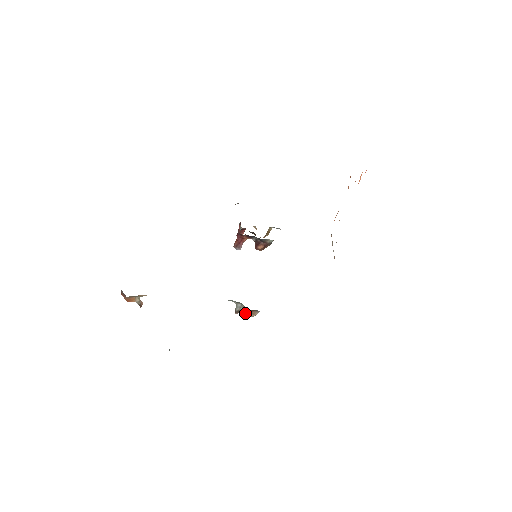
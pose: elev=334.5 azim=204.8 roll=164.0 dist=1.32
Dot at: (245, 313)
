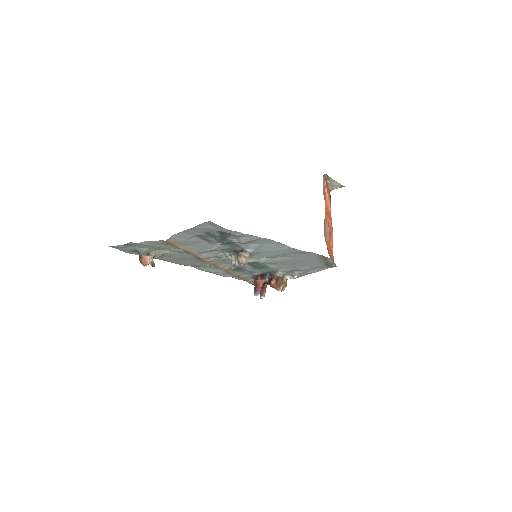
Dot at: (238, 260)
